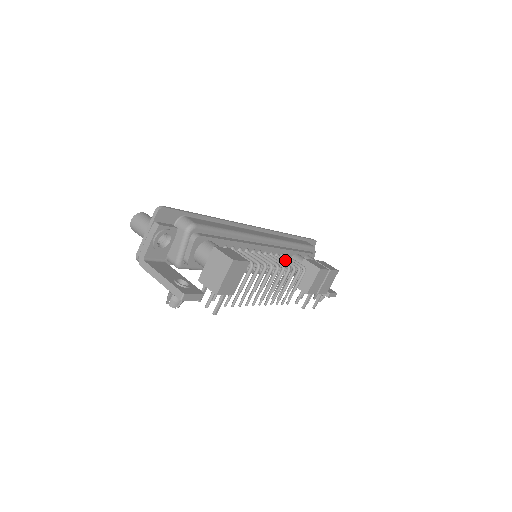
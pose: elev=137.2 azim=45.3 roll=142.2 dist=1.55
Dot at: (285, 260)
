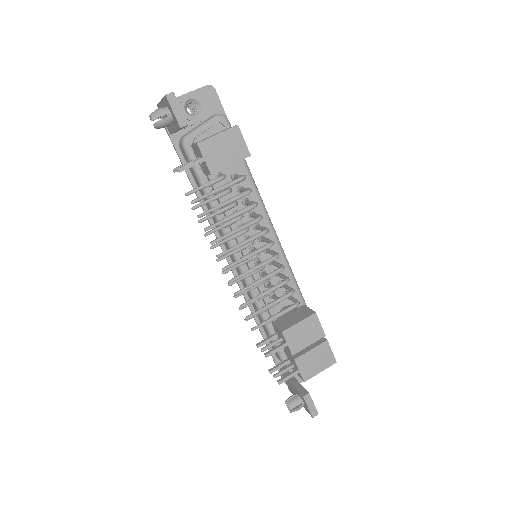
Dot at: (283, 274)
